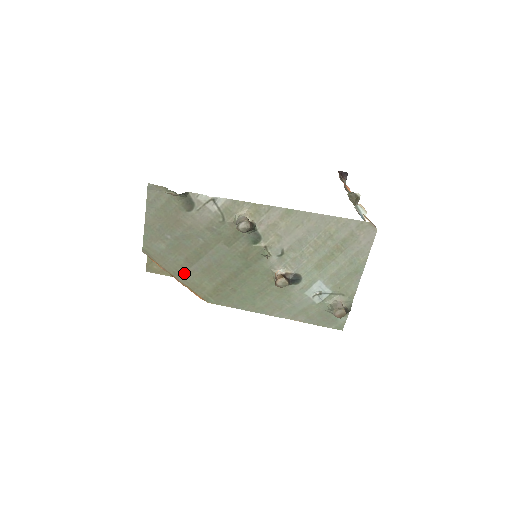
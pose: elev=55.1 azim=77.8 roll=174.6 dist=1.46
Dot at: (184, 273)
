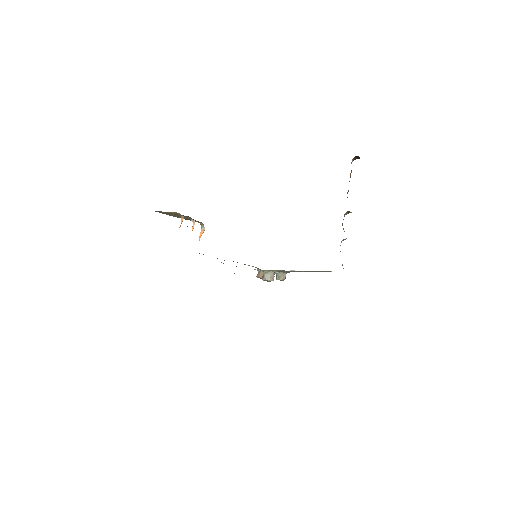
Dot at: occluded
